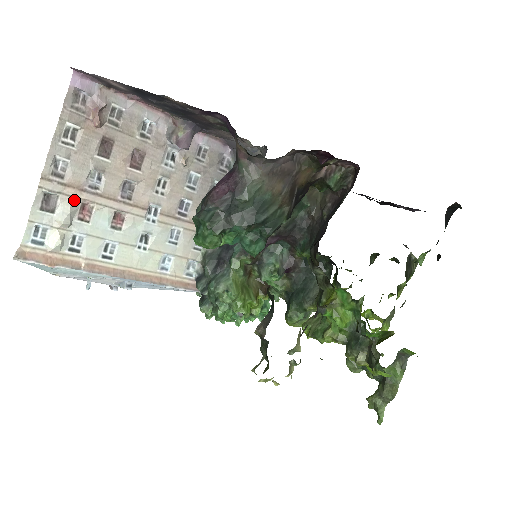
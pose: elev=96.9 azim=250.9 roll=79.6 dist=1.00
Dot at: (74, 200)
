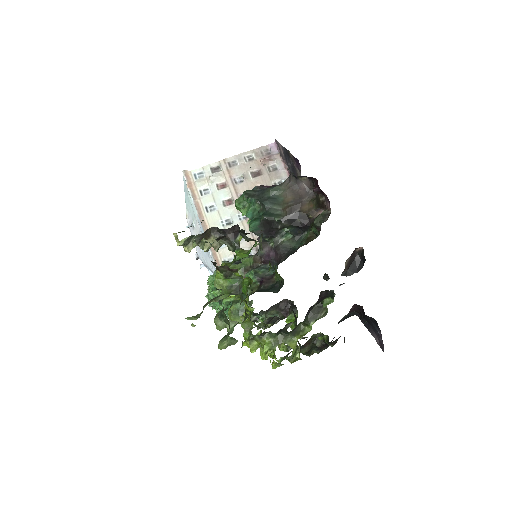
Dot at: (224, 177)
